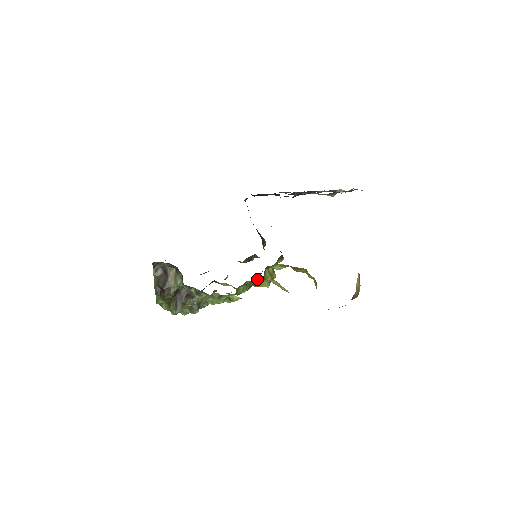
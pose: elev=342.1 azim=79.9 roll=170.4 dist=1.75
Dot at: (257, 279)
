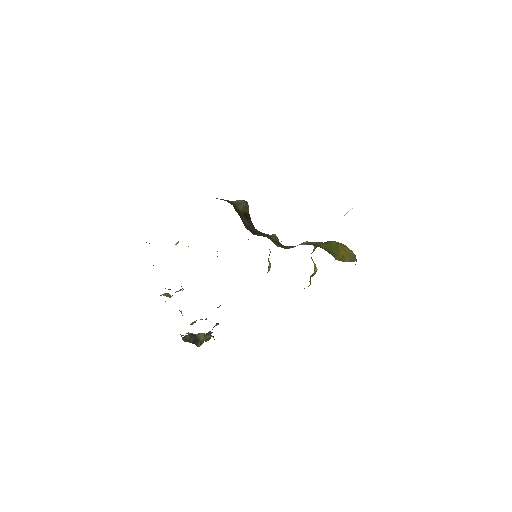
Dot at: occluded
